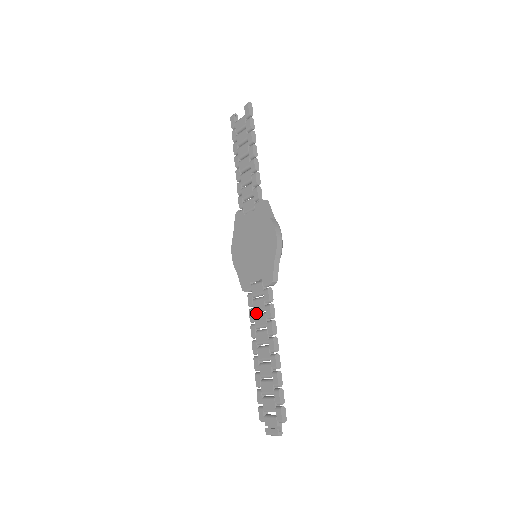
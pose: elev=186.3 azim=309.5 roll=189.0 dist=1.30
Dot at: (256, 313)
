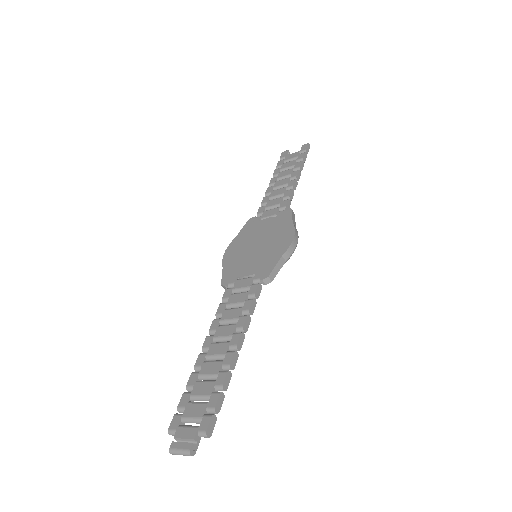
Dot at: (227, 309)
